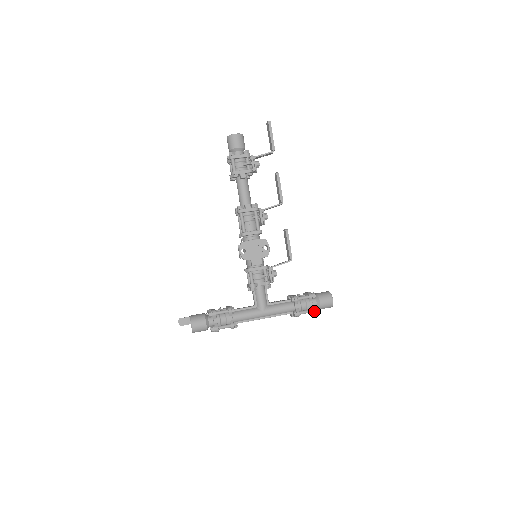
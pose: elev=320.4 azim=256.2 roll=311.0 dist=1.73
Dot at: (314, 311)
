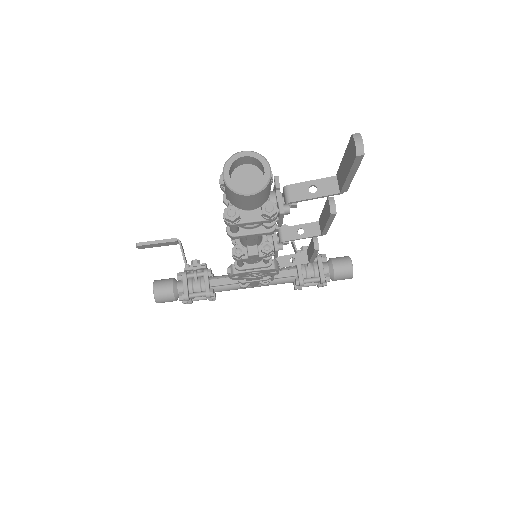
Dot at: occluded
